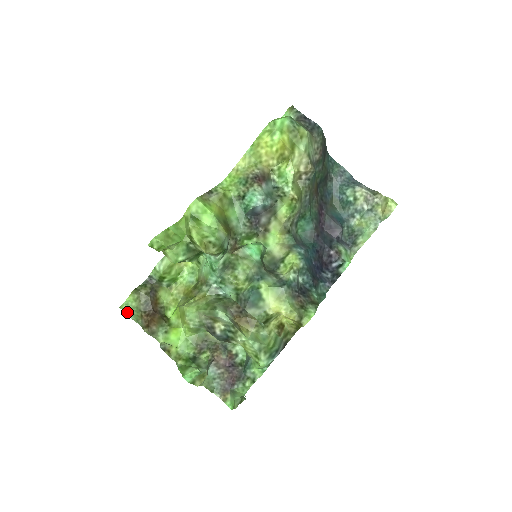
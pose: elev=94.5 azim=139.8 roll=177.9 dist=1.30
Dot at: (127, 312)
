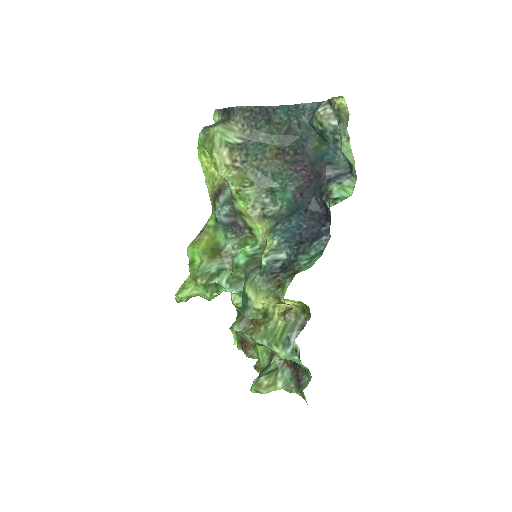
Dot at: (237, 346)
